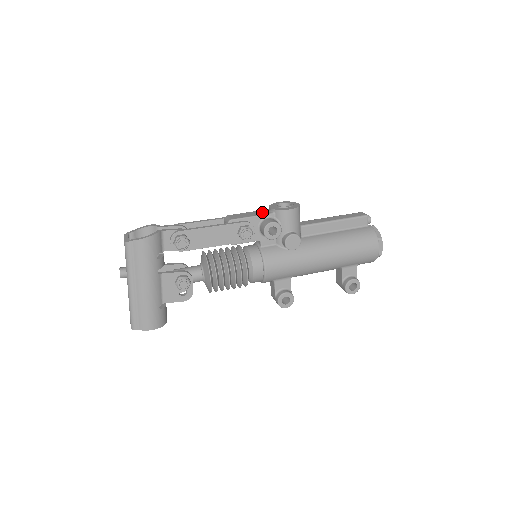
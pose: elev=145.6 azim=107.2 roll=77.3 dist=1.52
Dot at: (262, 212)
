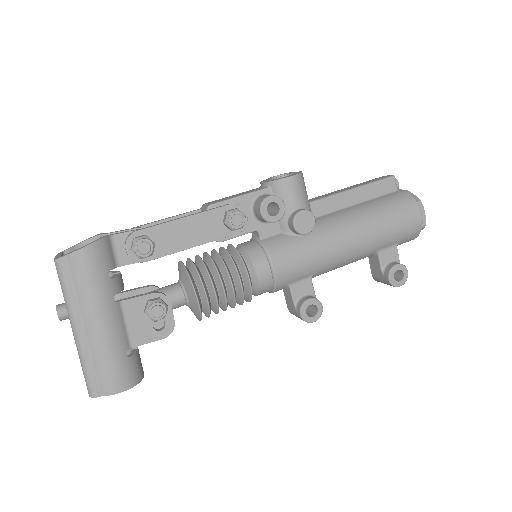
Dot at: (252, 190)
